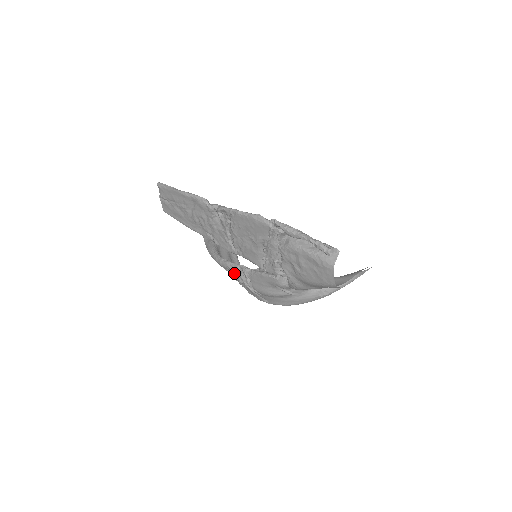
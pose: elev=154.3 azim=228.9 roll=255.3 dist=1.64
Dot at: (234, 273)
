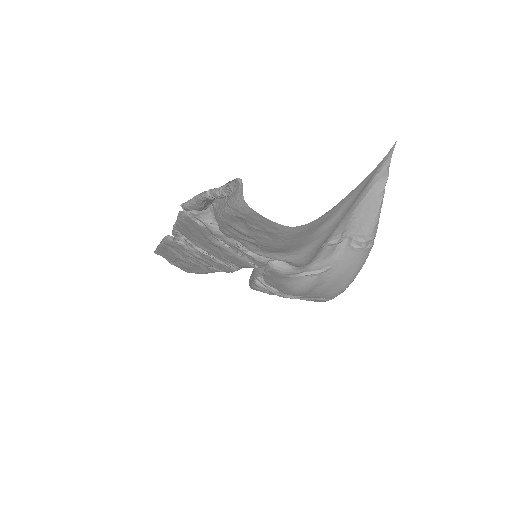
Dot at: (266, 291)
